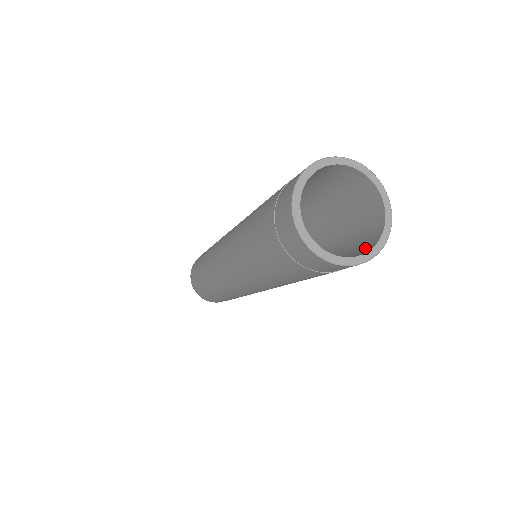
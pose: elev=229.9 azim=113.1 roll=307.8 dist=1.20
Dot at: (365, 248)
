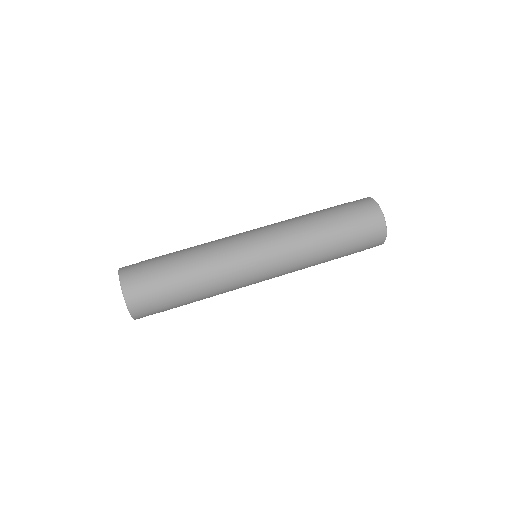
Dot at: occluded
